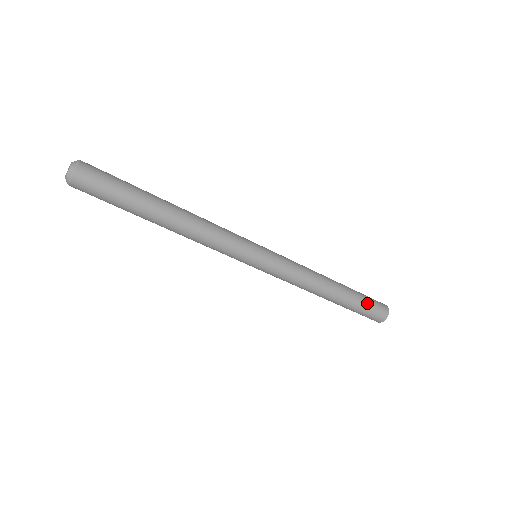
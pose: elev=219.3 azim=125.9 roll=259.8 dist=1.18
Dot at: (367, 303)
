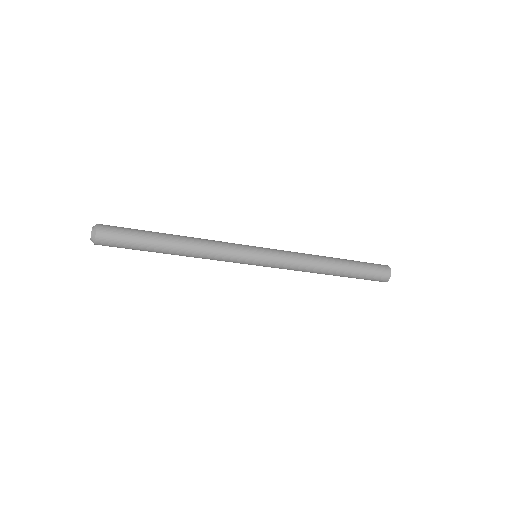
Dot at: (367, 269)
